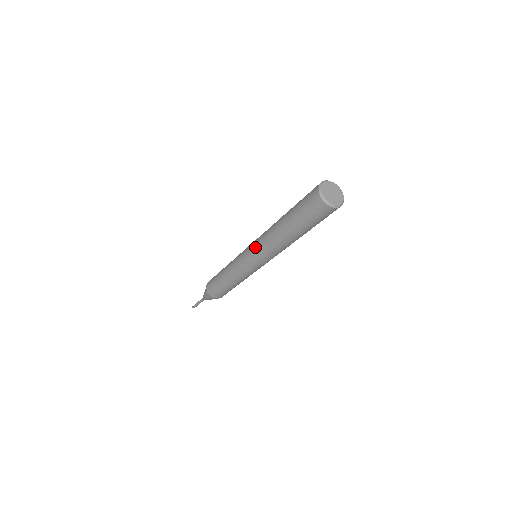
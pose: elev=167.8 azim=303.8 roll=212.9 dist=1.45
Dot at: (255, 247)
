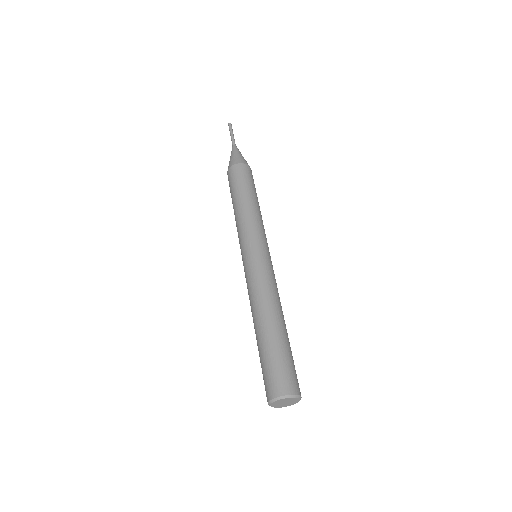
Dot at: (246, 277)
